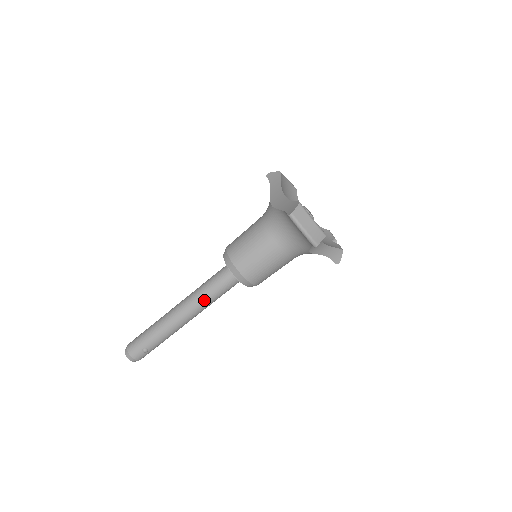
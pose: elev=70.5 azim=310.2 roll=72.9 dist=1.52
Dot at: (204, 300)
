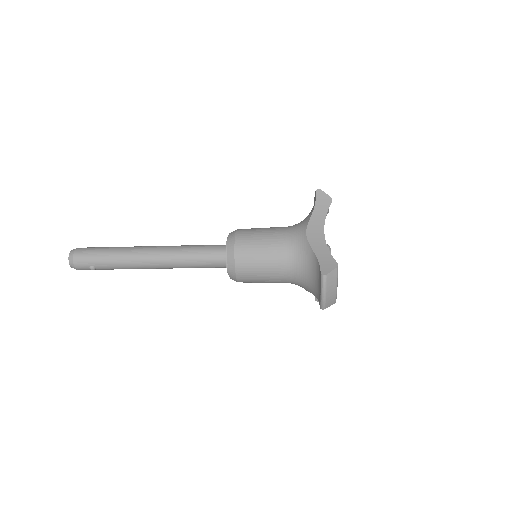
Dot at: (182, 264)
